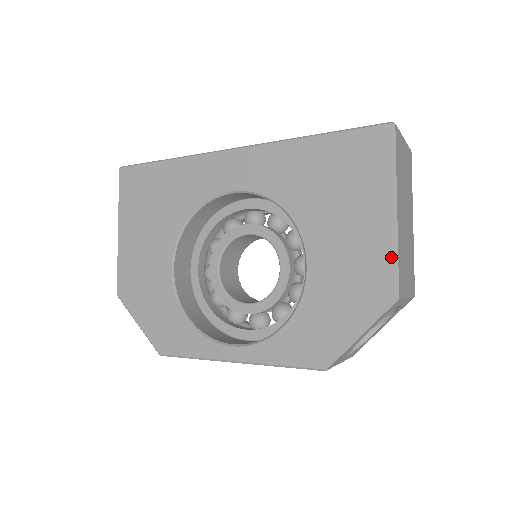
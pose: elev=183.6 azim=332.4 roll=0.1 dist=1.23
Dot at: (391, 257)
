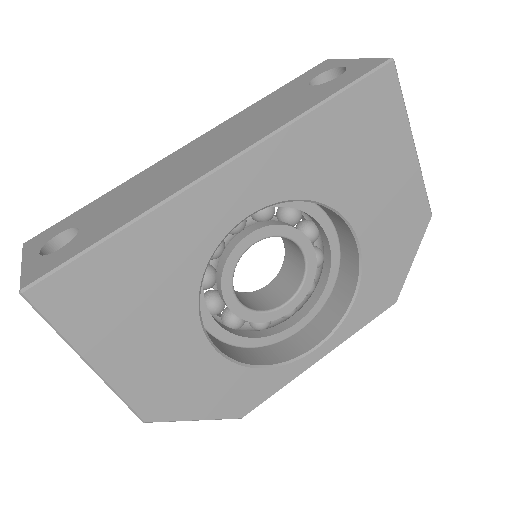
Dot at: (422, 187)
